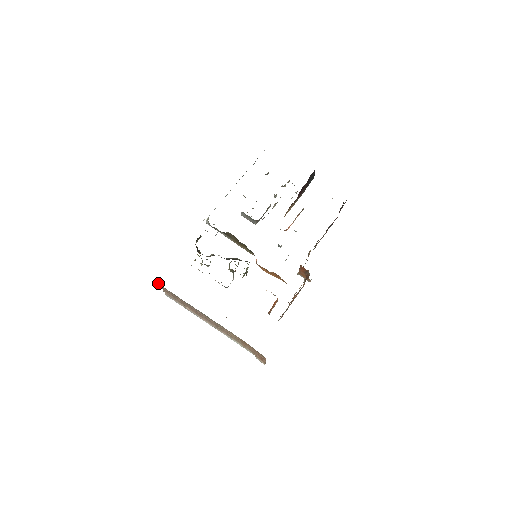
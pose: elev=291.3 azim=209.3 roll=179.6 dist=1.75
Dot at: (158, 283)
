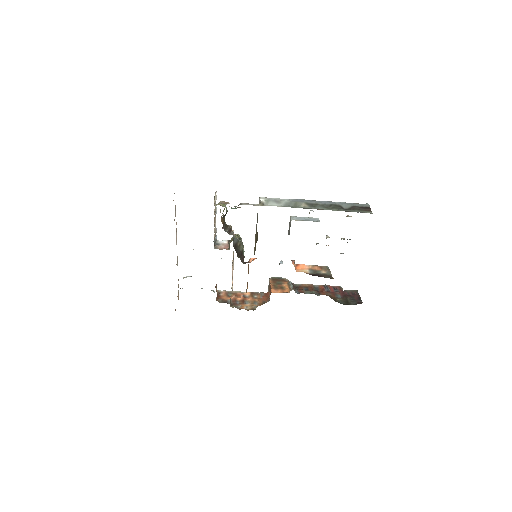
Dot at: occluded
